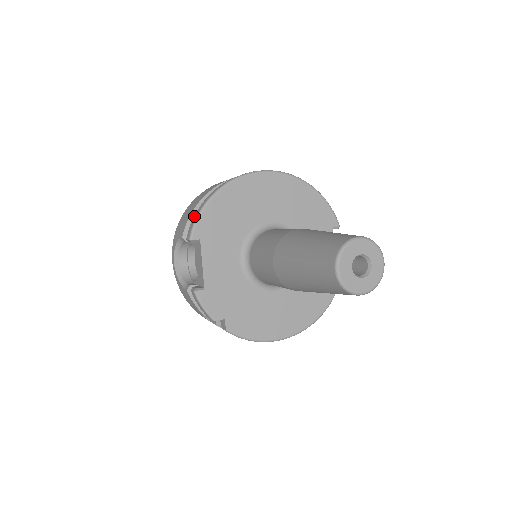
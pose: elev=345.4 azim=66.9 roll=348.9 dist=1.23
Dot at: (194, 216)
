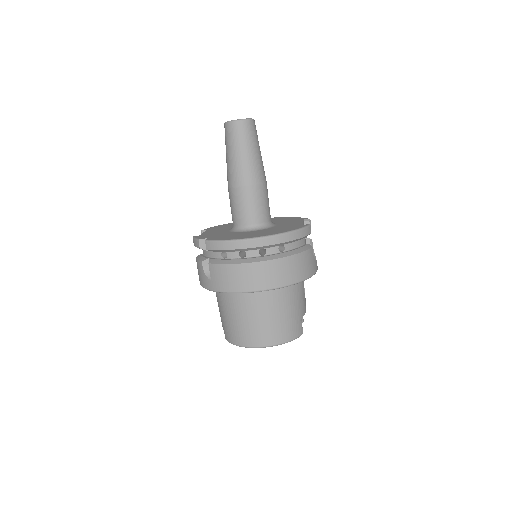
Dot at: occluded
